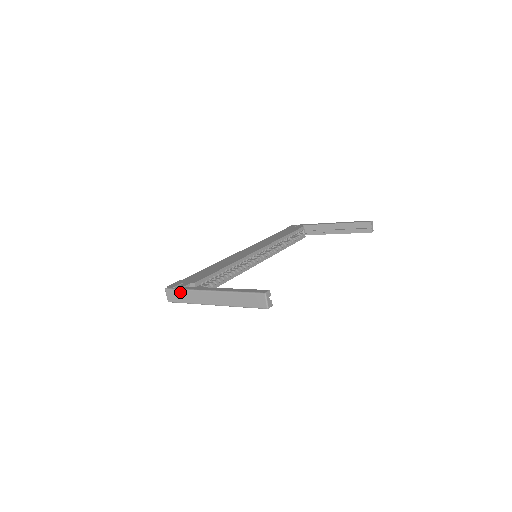
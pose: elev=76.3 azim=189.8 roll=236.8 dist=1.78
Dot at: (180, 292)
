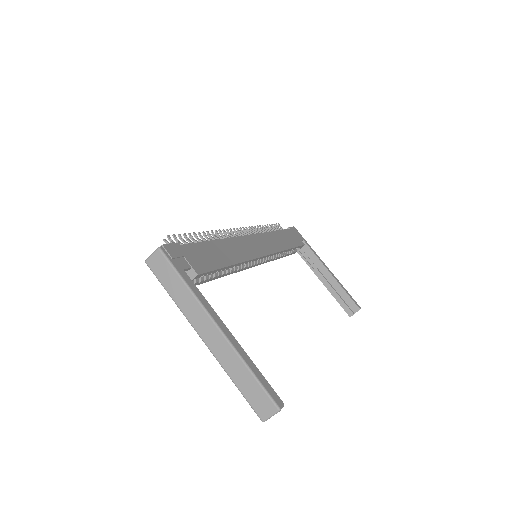
Dot at: (175, 276)
